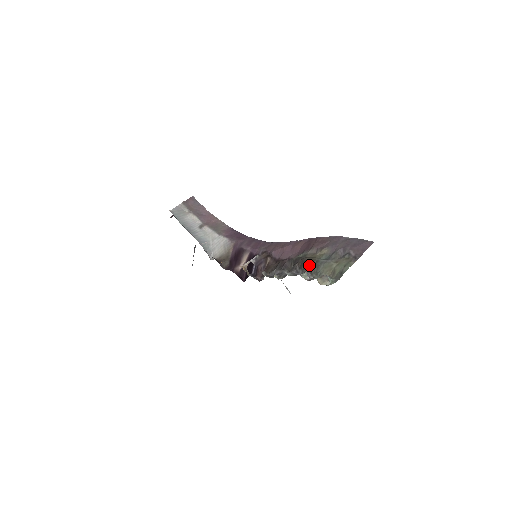
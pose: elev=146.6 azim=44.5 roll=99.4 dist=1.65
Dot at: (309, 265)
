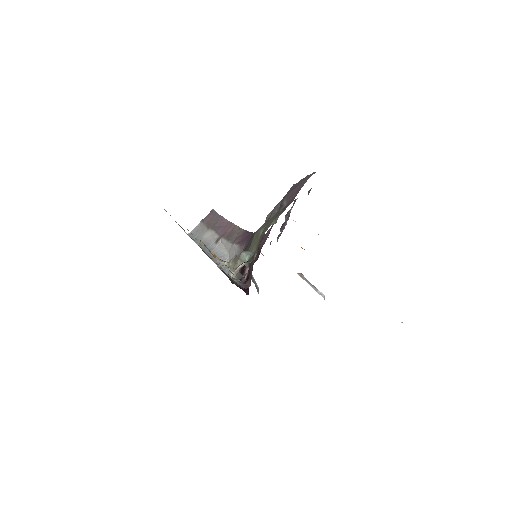
Dot at: occluded
